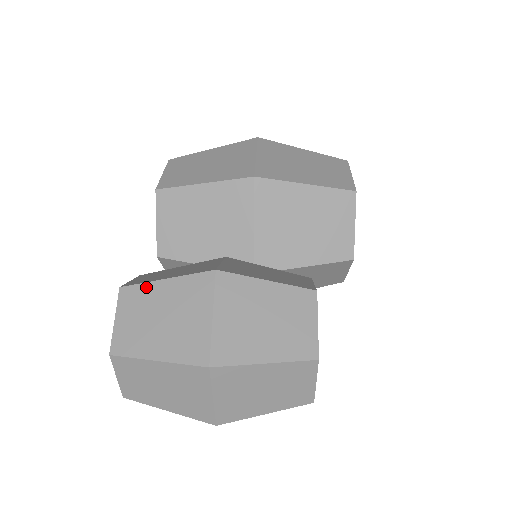
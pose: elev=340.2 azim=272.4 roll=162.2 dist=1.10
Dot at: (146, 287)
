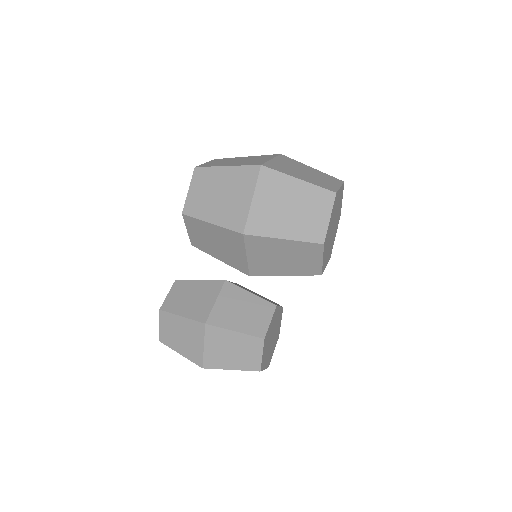
Dot at: (172, 316)
